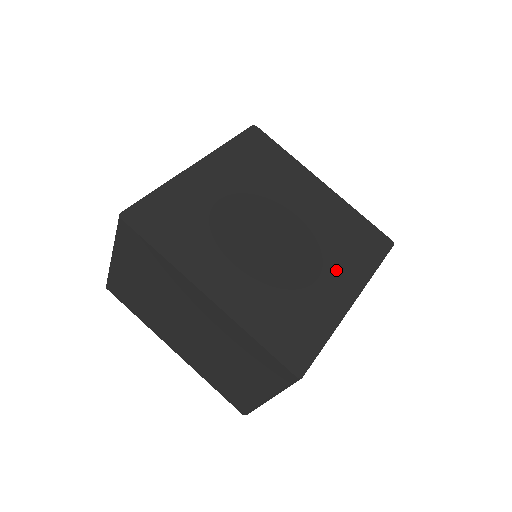
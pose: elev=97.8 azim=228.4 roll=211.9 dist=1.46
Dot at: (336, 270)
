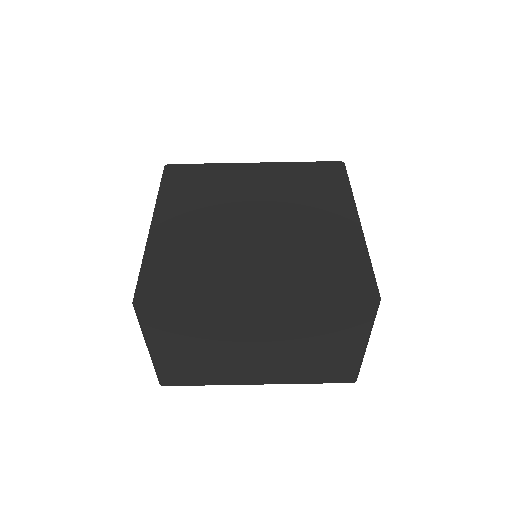
Dot at: (325, 211)
